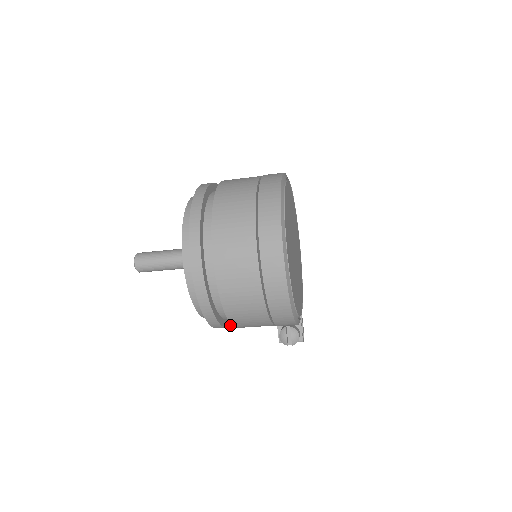
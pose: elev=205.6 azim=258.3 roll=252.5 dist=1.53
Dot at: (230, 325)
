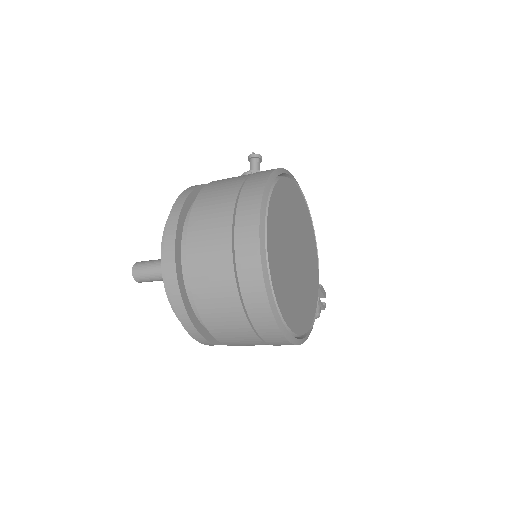
Dot at: occluded
